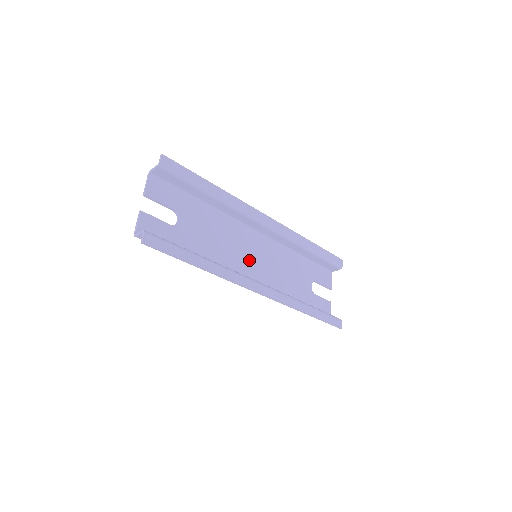
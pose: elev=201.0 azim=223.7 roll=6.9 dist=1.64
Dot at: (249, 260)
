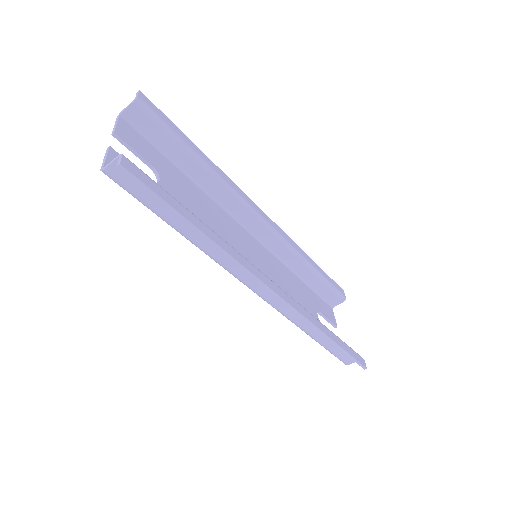
Dot at: (248, 260)
